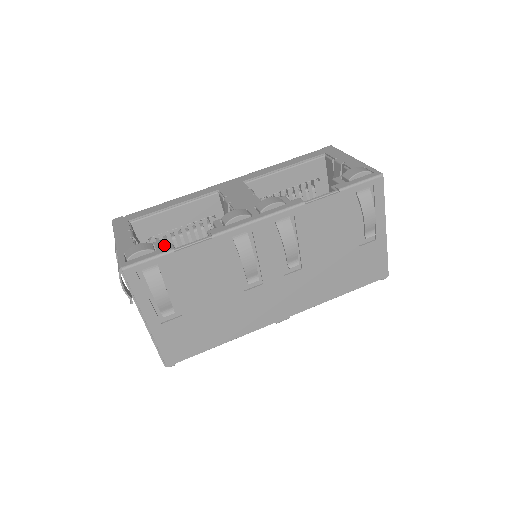
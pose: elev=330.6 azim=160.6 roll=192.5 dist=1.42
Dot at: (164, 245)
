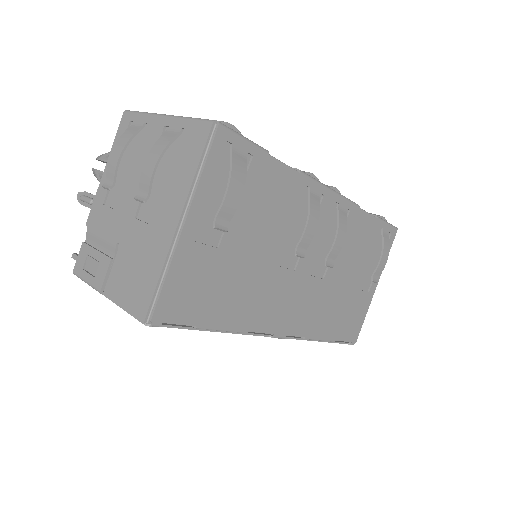
Dot at: occluded
